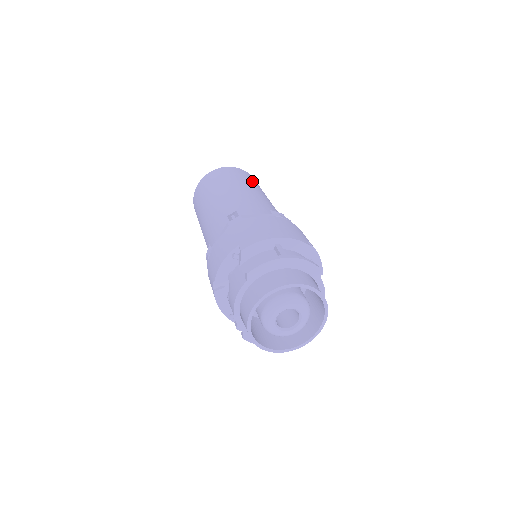
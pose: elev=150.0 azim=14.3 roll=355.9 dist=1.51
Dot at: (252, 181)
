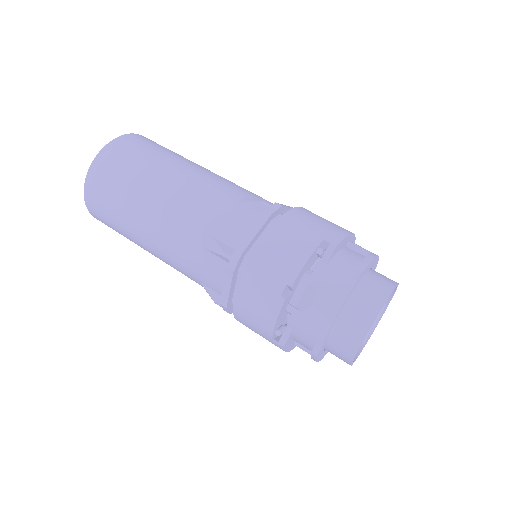
Dot at: occluded
